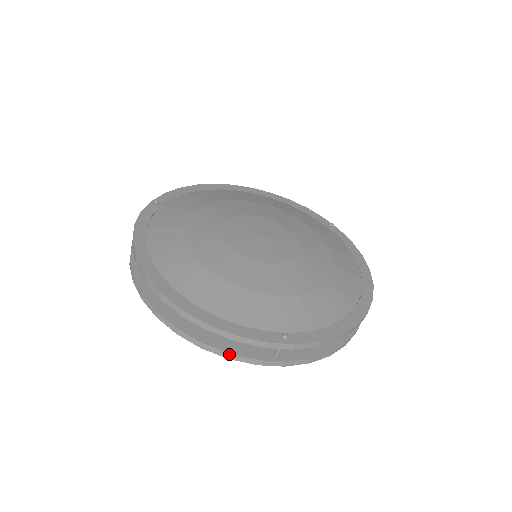
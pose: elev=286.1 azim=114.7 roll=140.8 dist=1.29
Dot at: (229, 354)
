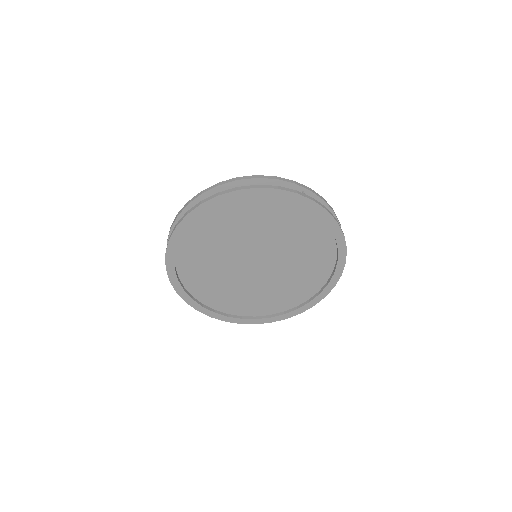
Dot at: (277, 186)
